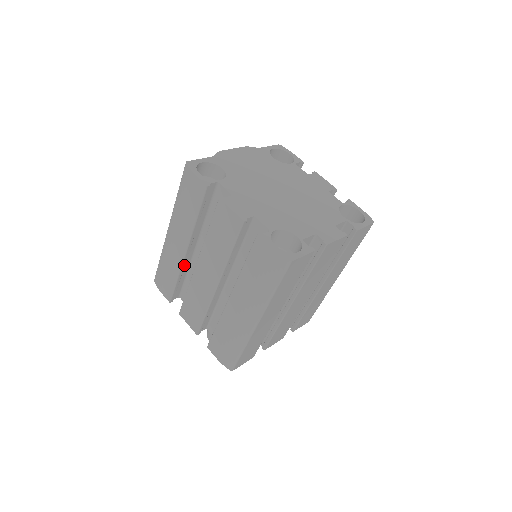
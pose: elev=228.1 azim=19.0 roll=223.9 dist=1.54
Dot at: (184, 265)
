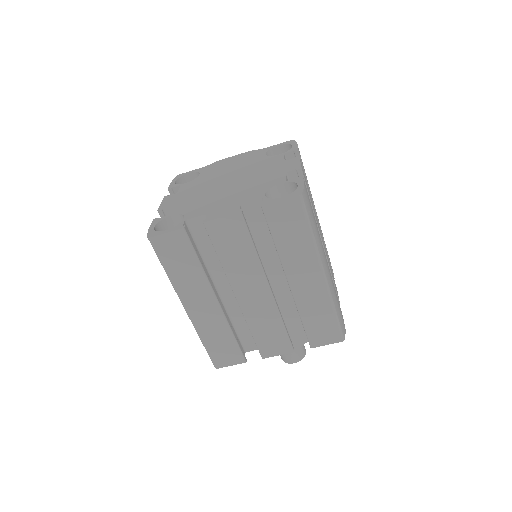
Dot at: occluded
